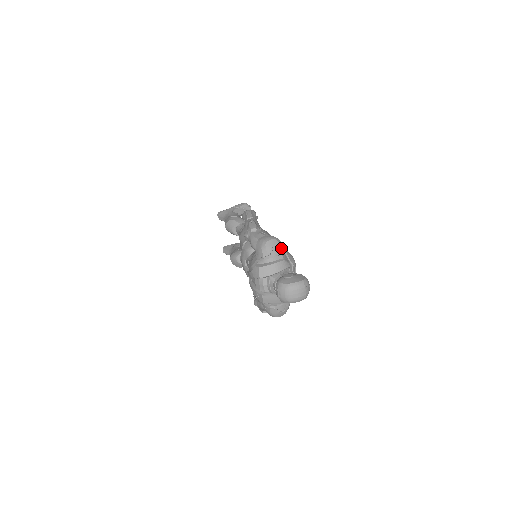
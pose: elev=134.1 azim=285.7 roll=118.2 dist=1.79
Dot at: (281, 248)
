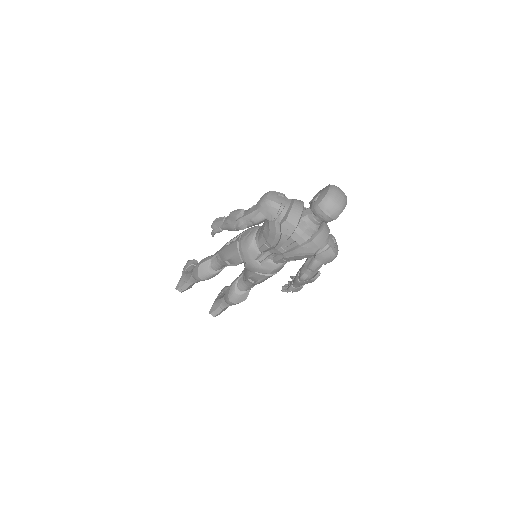
Dot at: (282, 193)
